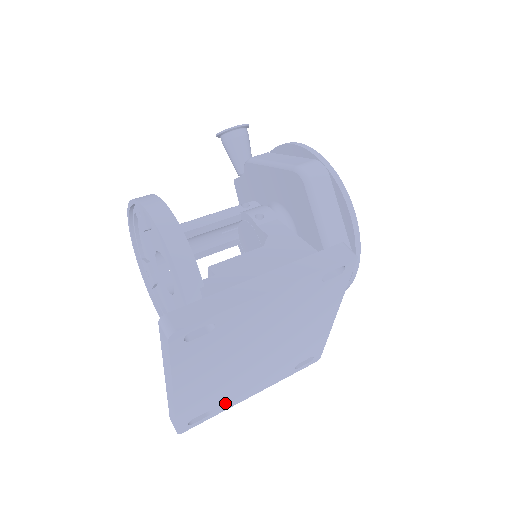
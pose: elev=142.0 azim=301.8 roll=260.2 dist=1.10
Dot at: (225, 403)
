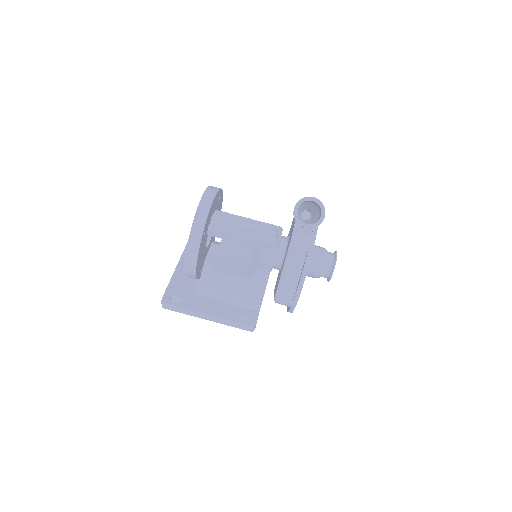
Dot at: occluded
